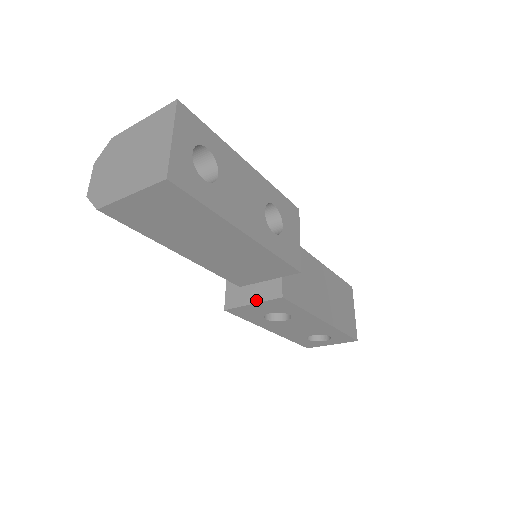
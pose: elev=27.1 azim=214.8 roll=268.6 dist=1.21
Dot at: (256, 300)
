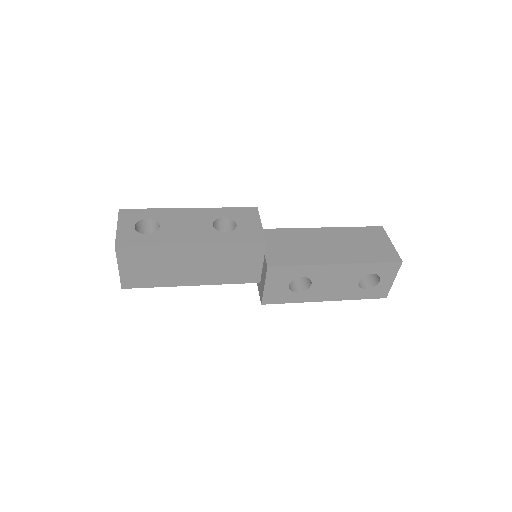
Dot at: (264, 282)
